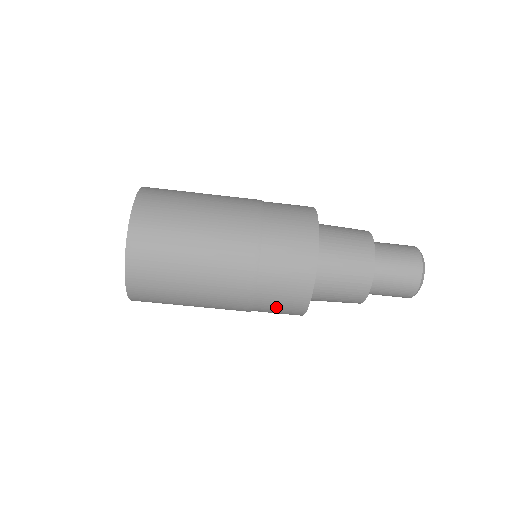
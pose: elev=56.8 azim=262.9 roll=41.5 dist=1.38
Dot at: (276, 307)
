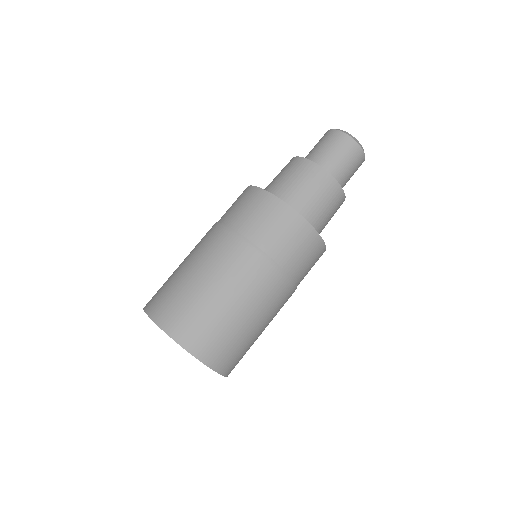
Dot at: (309, 269)
